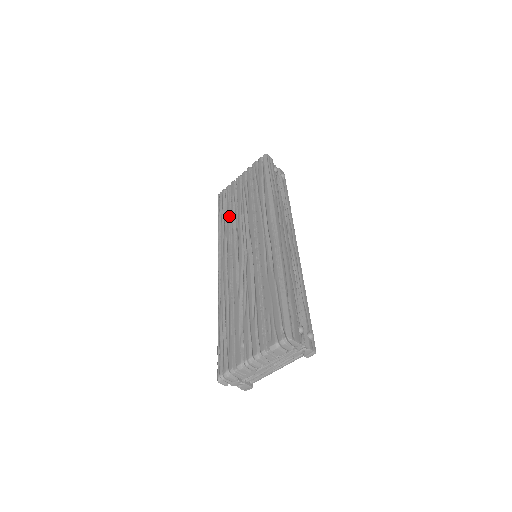
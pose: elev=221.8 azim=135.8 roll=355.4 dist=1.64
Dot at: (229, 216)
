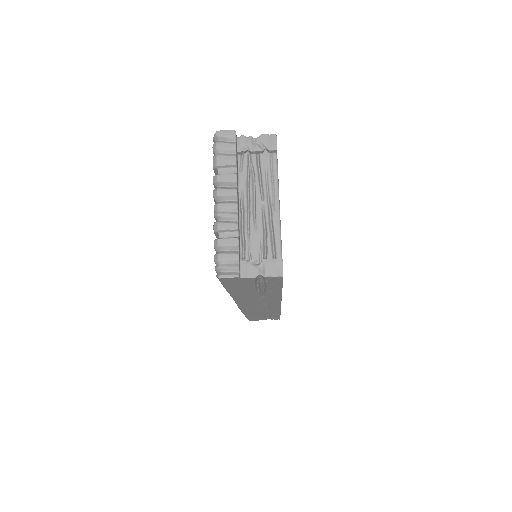
Dot at: occluded
